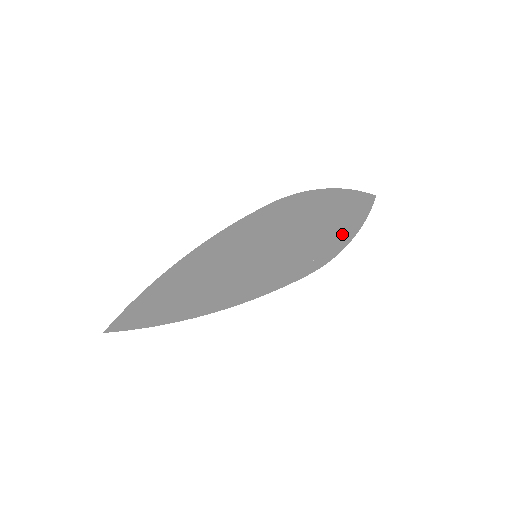
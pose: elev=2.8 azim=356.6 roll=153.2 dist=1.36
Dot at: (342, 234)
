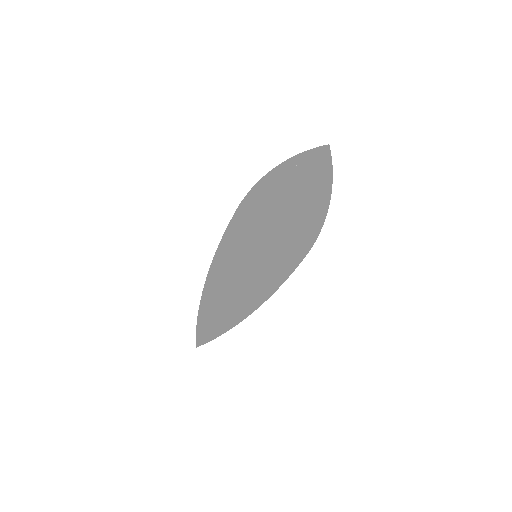
Dot at: (281, 207)
